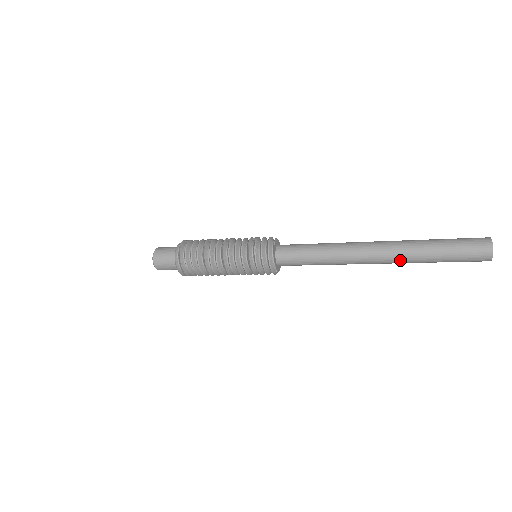
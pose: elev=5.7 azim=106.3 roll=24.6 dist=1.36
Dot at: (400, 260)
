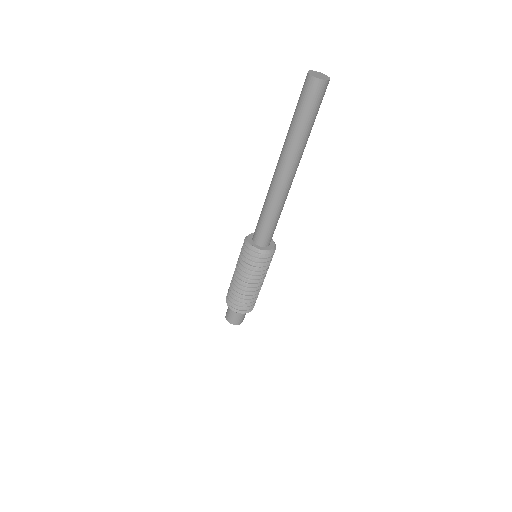
Dot at: (288, 154)
